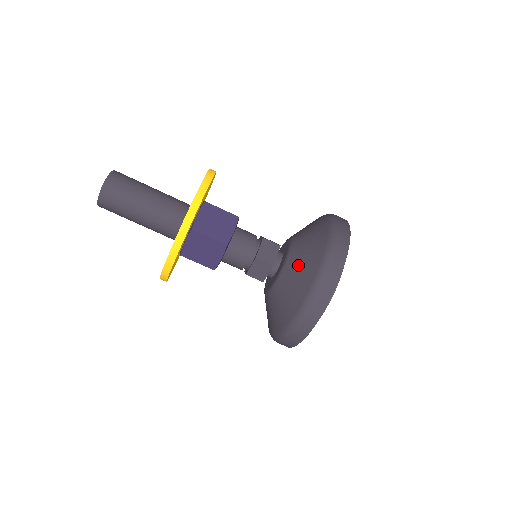
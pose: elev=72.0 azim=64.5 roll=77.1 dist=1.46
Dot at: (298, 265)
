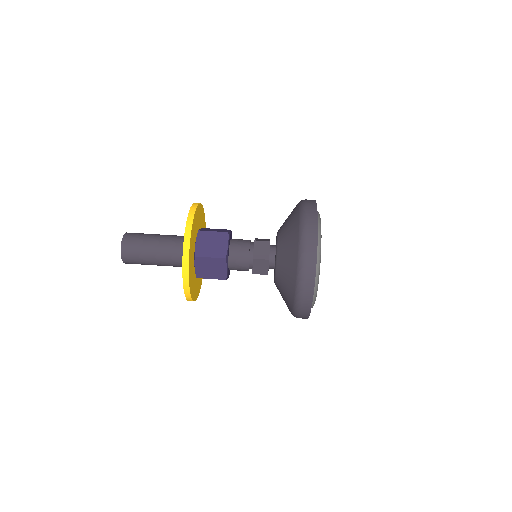
Dot at: (285, 254)
